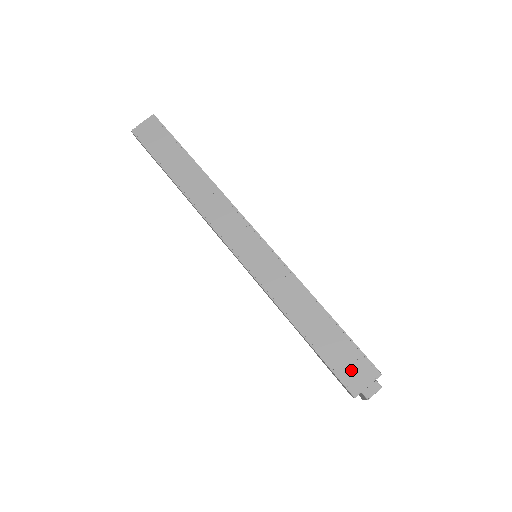
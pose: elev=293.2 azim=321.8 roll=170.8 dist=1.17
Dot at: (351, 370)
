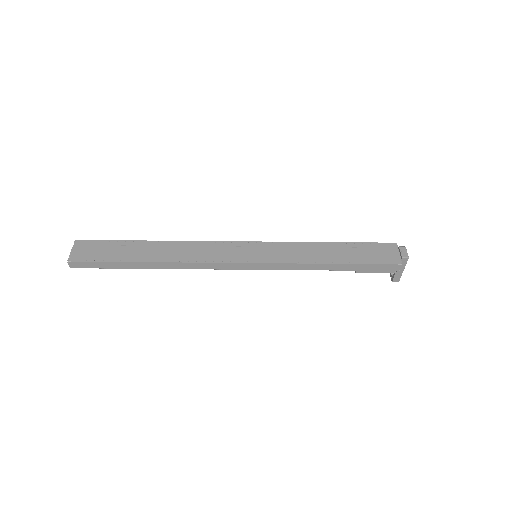
Dot at: (382, 255)
